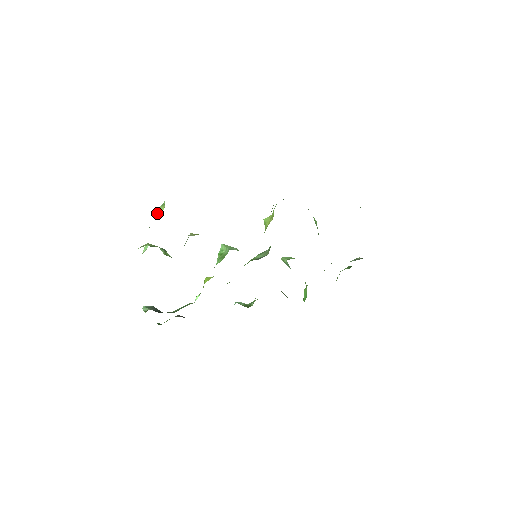
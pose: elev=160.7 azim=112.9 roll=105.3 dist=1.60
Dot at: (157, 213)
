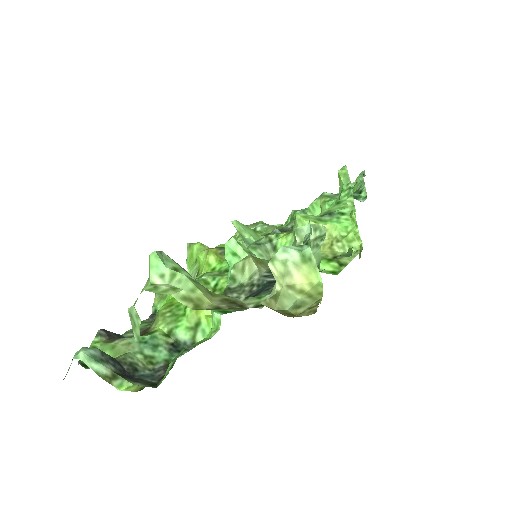
Dot at: (290, 273)
